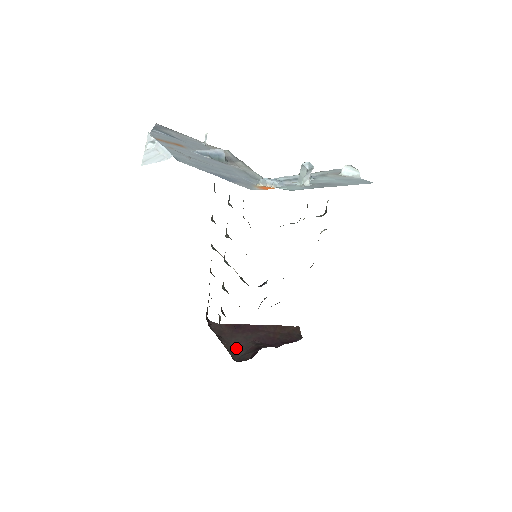
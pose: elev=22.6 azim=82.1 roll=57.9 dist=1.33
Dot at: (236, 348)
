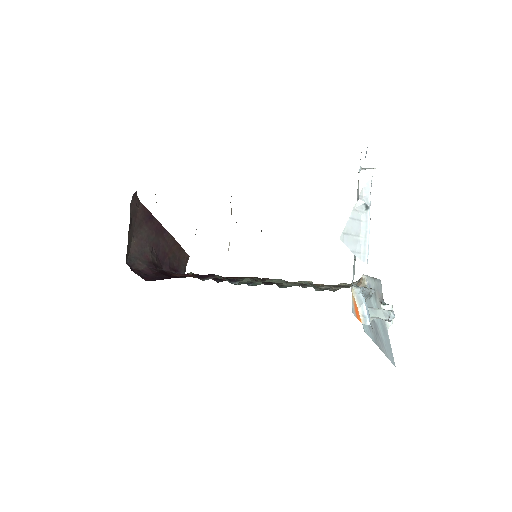
Dot at: (135, 244)
